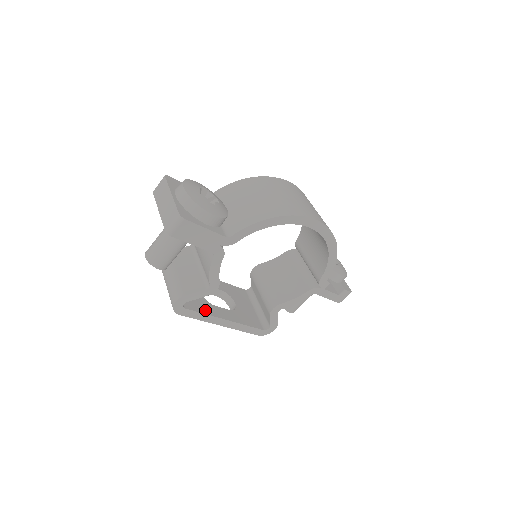
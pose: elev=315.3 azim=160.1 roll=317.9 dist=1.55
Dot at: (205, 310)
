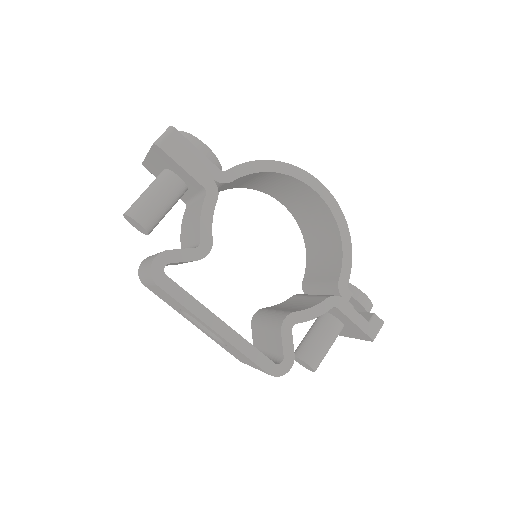
Dot at: (193, 298)
